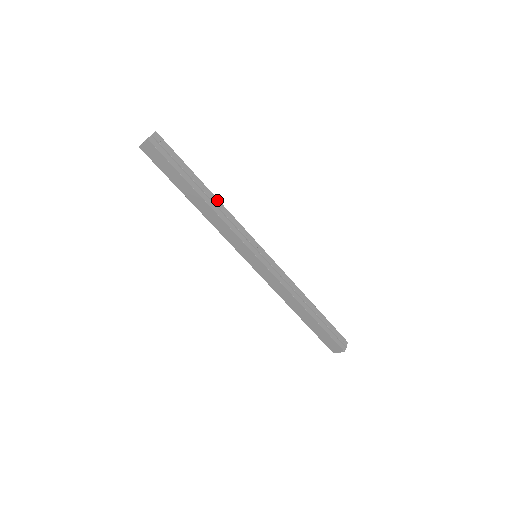
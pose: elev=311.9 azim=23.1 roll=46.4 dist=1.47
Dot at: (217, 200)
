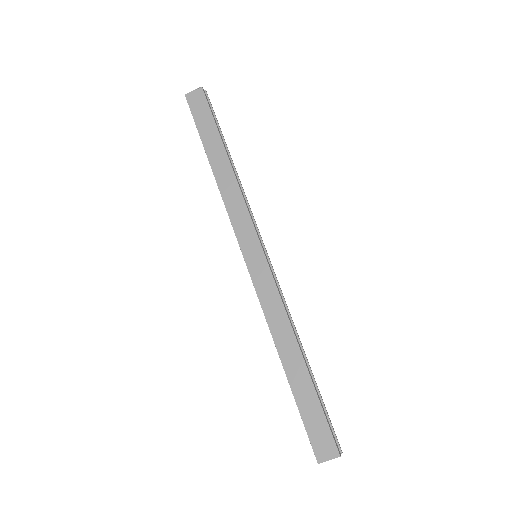
Dot at: occluded
